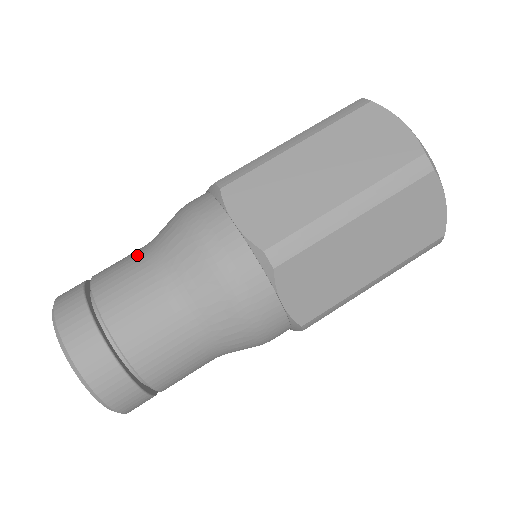
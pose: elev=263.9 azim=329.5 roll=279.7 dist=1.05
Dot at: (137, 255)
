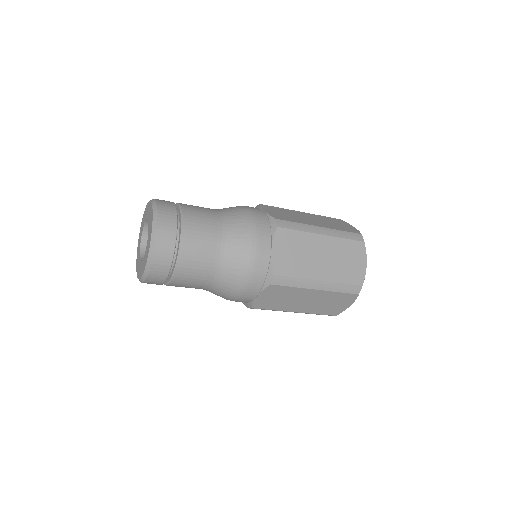
Dot at: occluded
